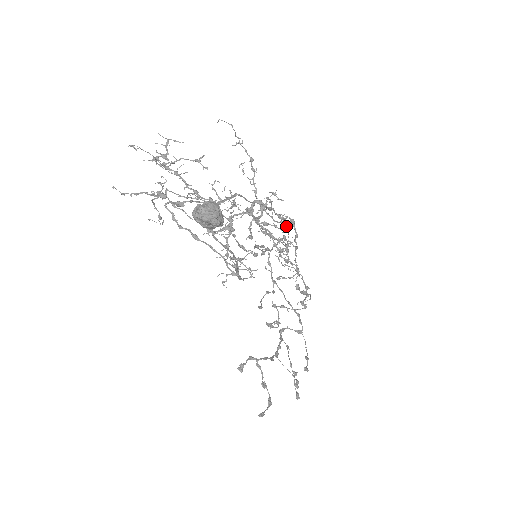
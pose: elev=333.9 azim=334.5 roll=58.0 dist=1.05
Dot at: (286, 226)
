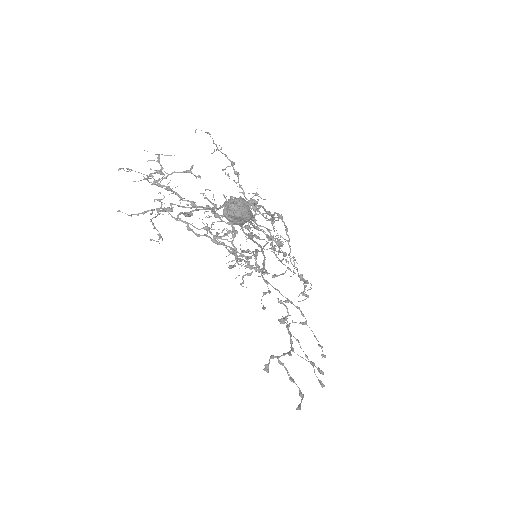
Dot at: (272, 223)
